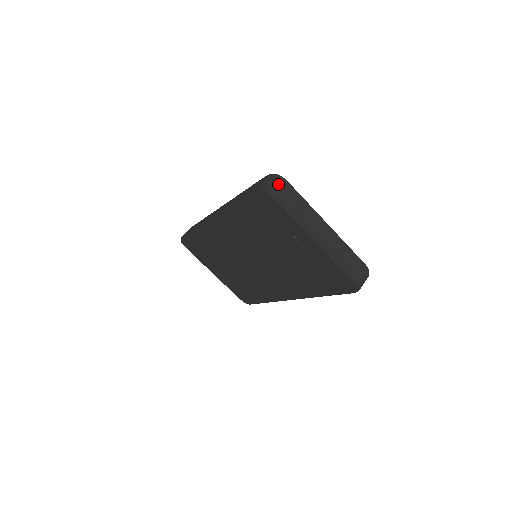
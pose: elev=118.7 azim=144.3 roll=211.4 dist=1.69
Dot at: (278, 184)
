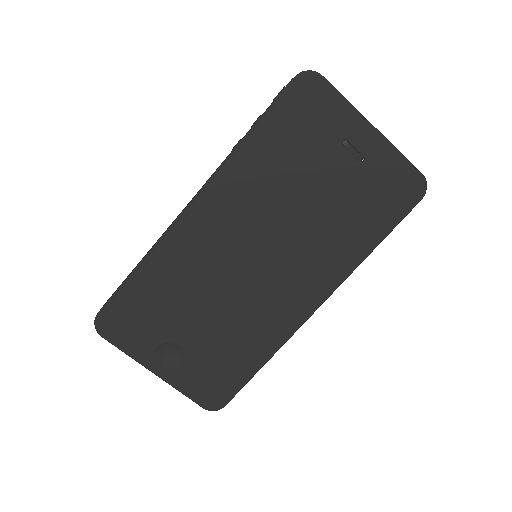
Dot at: occluded
